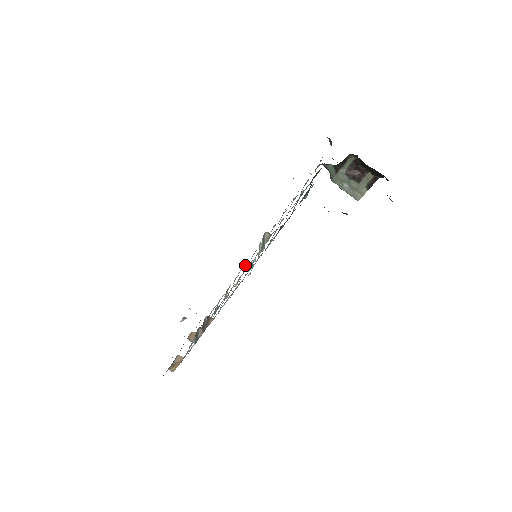
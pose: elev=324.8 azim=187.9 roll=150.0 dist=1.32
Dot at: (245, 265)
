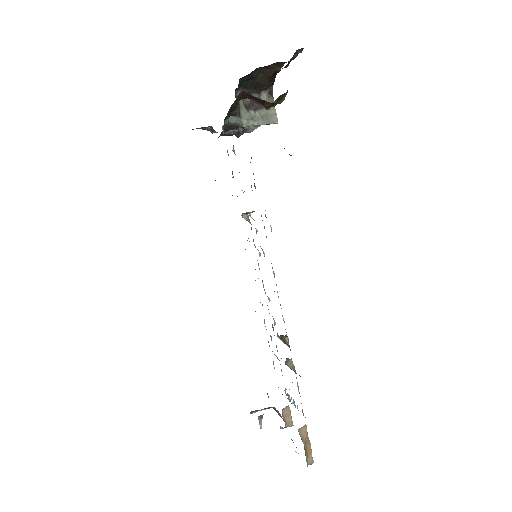
Dot at: occluded
